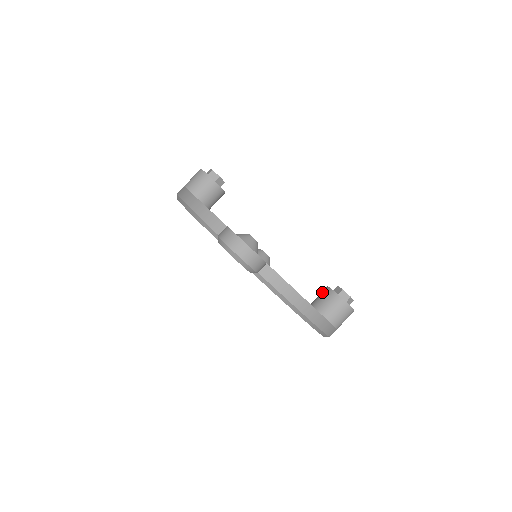
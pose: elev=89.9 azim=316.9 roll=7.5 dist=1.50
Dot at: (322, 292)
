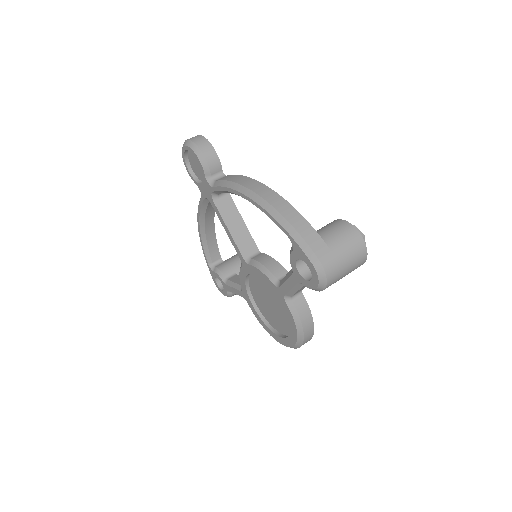
Dot at: occluded
